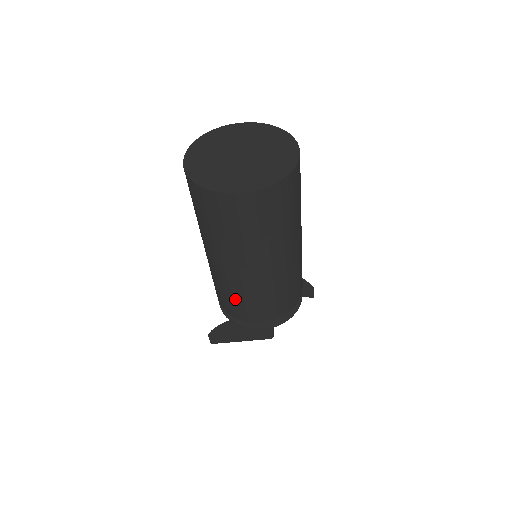
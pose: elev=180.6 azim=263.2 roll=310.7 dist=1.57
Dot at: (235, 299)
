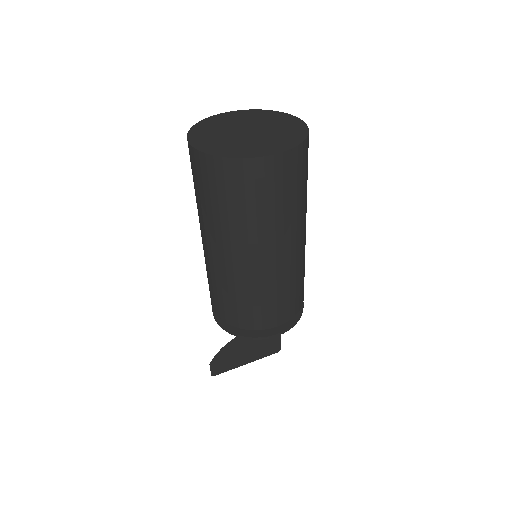
Dot at: (249, 301)
